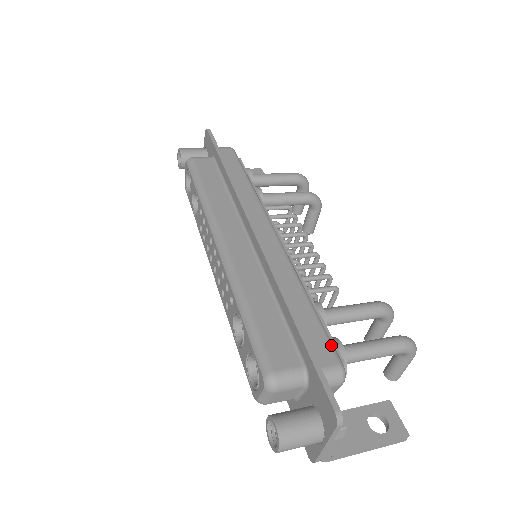
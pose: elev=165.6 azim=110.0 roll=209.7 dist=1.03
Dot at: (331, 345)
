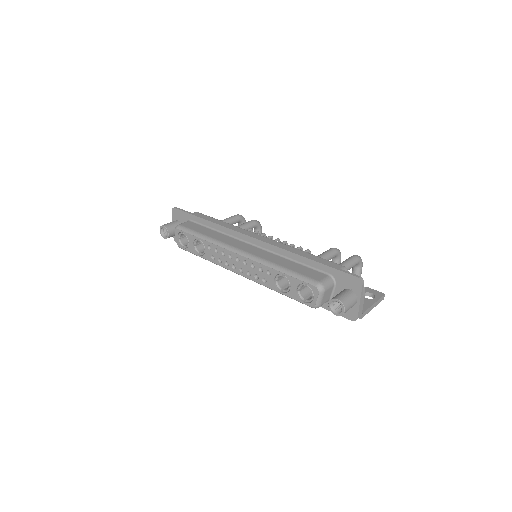
Dot at: (333, 262)
